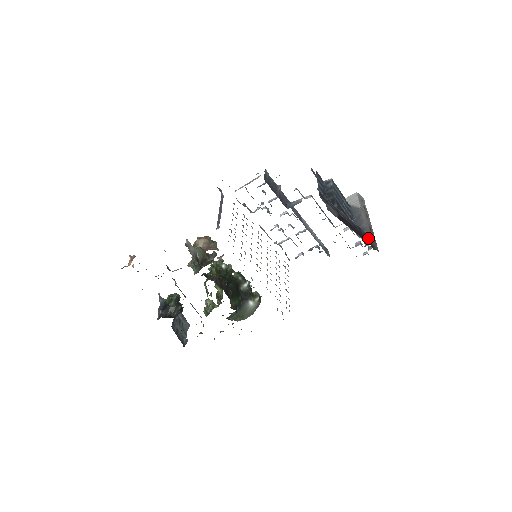
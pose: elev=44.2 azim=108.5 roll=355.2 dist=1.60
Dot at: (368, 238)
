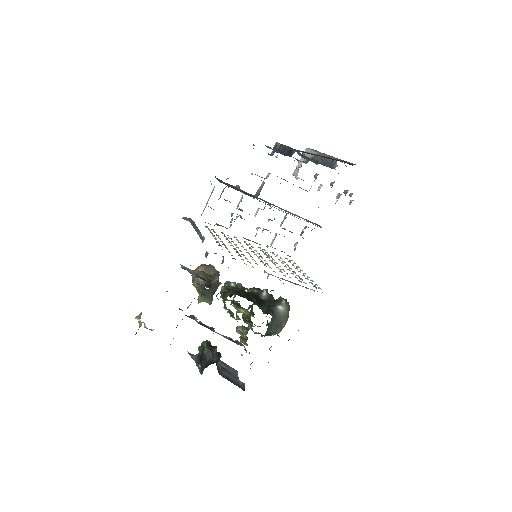
Dot at: occluded
